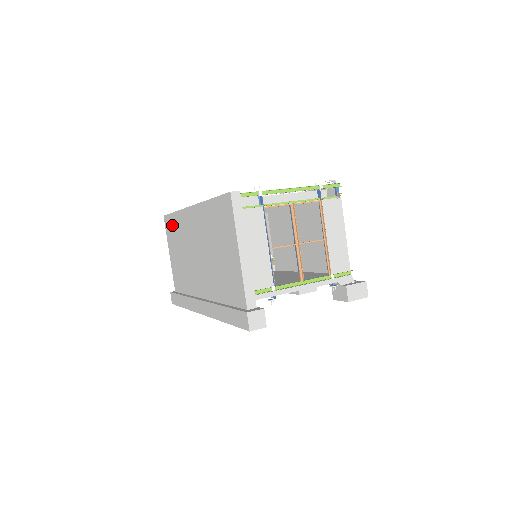
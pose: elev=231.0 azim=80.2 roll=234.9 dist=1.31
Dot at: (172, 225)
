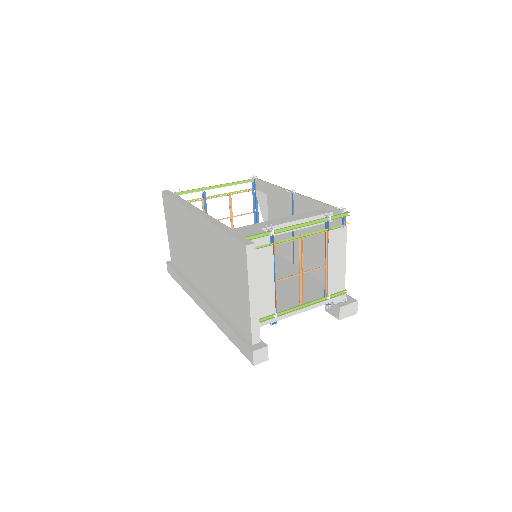
Dot at: (172, 209)
